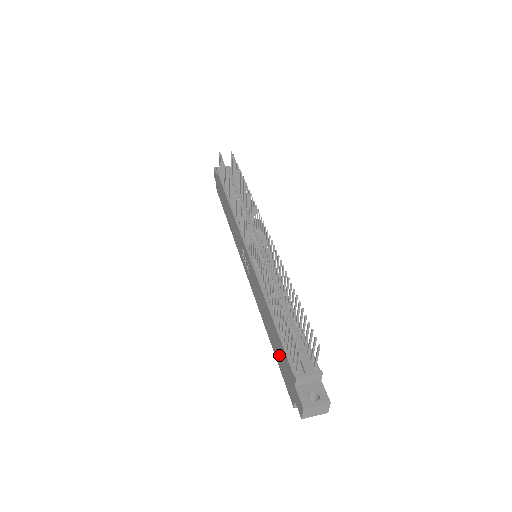
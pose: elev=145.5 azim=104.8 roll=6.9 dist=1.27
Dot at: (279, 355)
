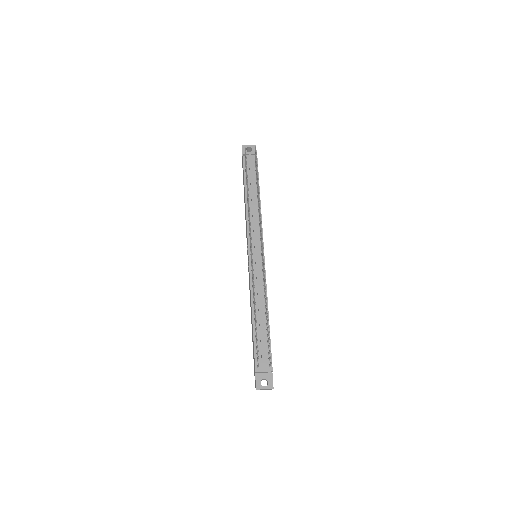
Dot at: occluded
